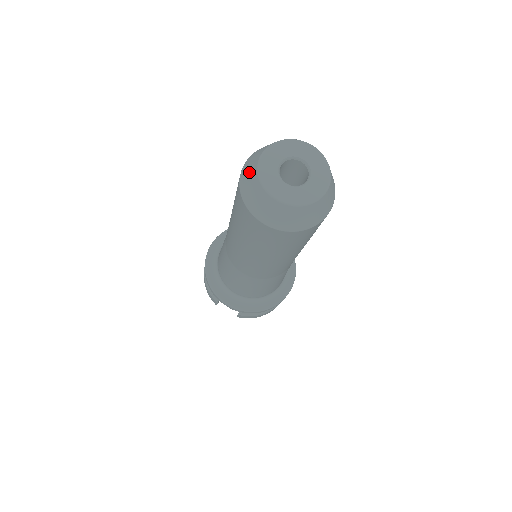
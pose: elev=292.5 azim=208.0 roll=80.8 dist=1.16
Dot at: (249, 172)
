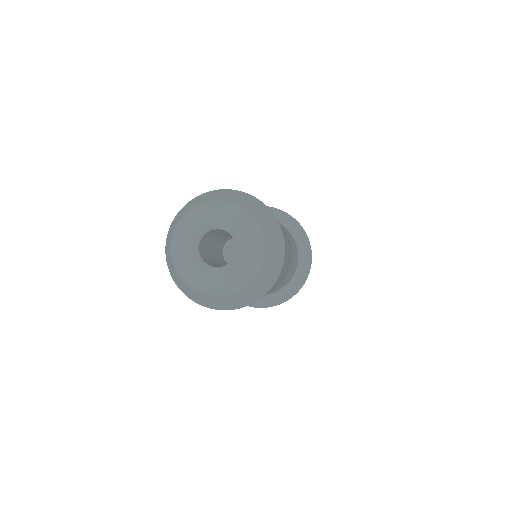
Dot at: (176, 220)
